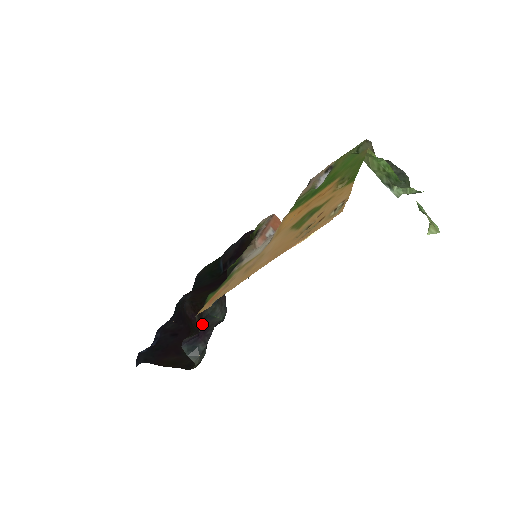
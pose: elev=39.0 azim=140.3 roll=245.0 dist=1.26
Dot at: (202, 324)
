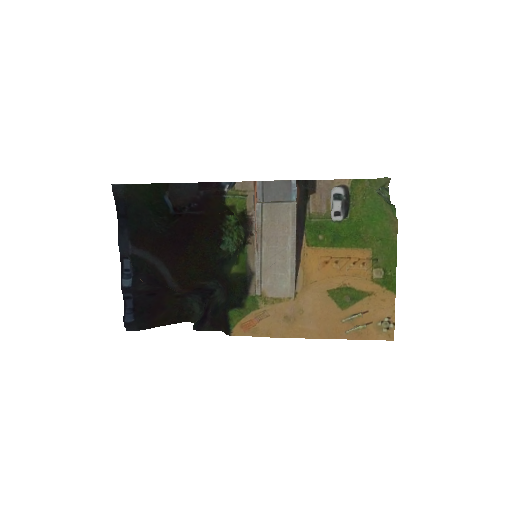
Dot at: (210, 313)
